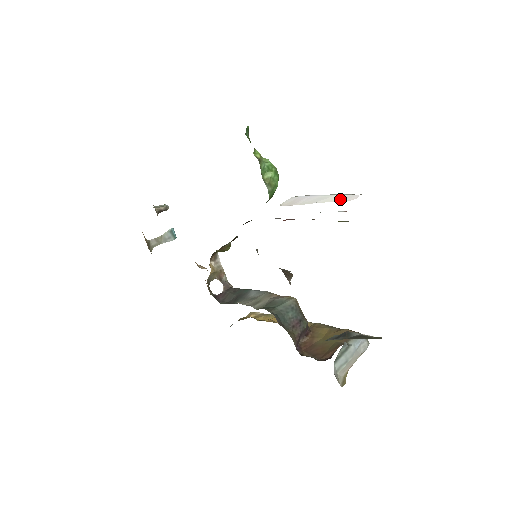
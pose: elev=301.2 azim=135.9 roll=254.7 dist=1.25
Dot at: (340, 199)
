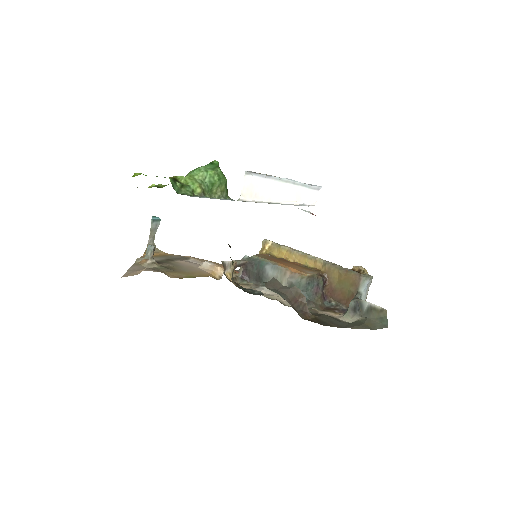
Dot at: (300, 199)
